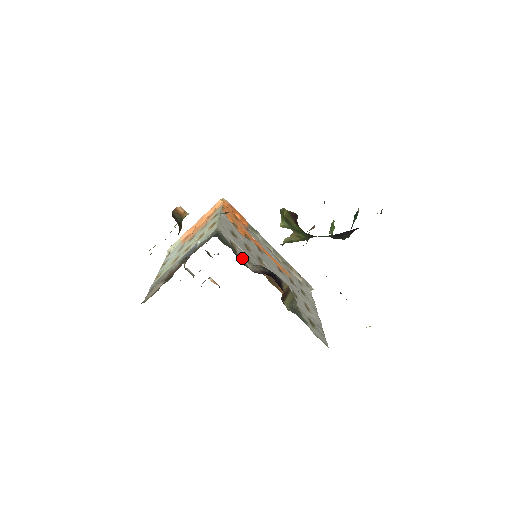
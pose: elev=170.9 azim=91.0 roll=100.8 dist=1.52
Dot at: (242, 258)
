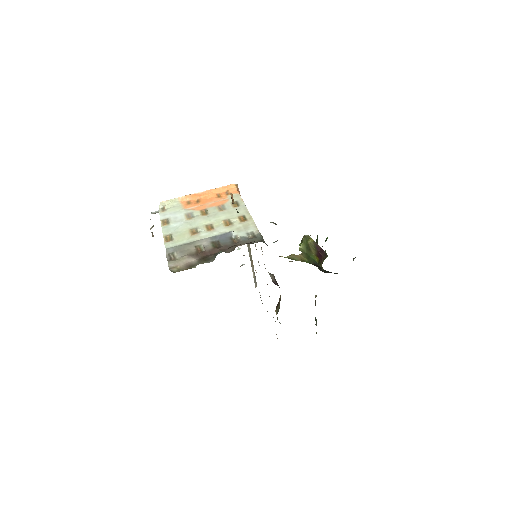
Dot at: occluded
